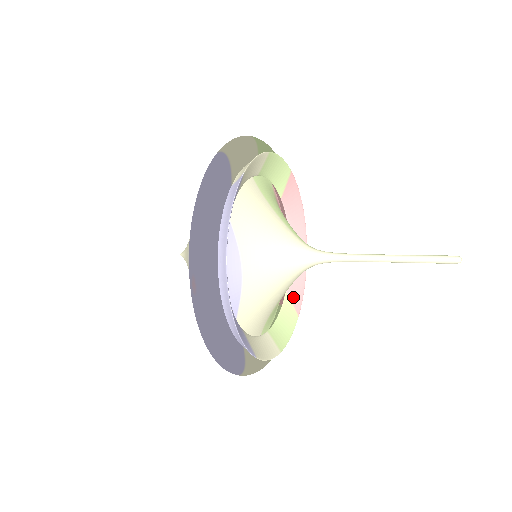
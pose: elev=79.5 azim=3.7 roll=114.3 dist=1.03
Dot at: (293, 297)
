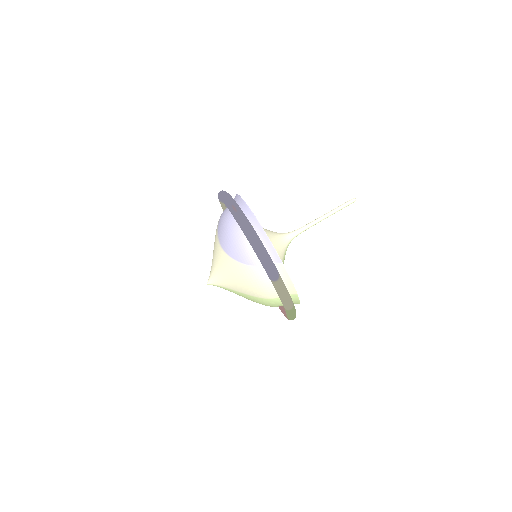
Dot at: occluded
